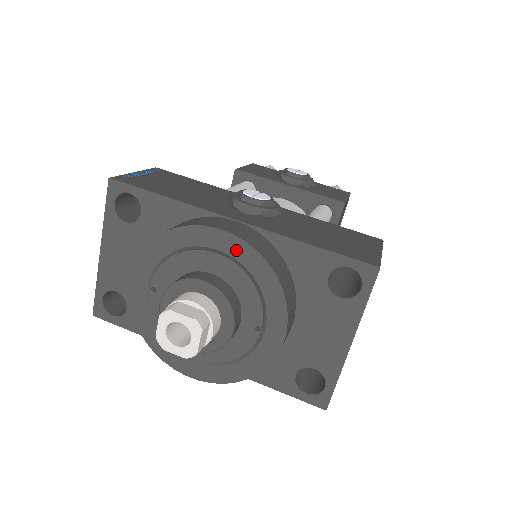
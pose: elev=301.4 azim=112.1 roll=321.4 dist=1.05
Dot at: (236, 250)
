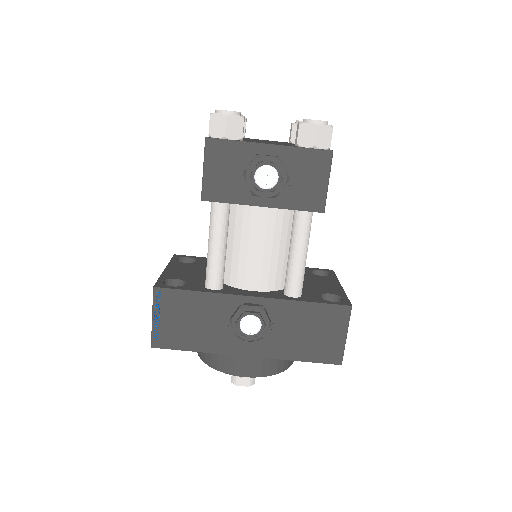
Dot at: occluded
